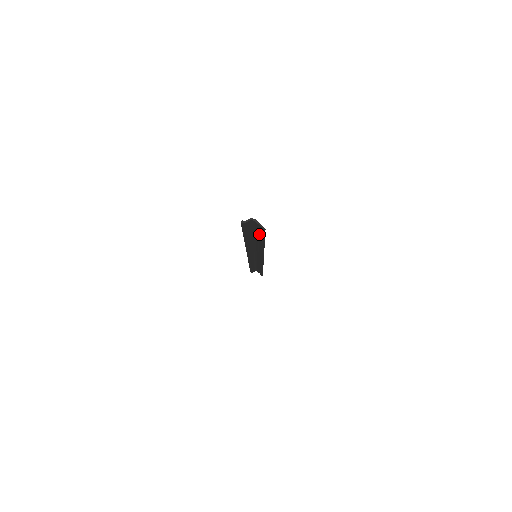
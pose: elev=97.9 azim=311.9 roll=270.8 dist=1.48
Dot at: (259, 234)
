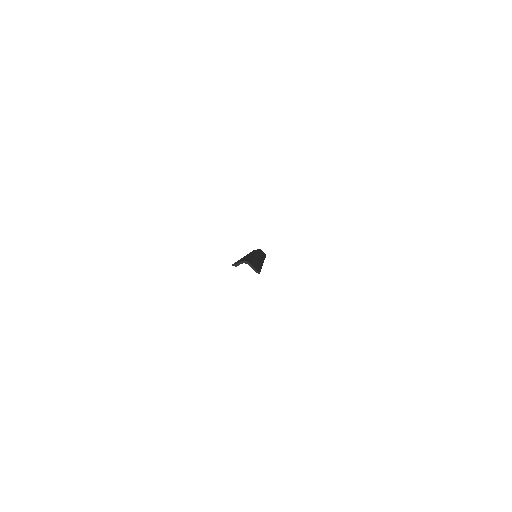
Dot at: occluded
